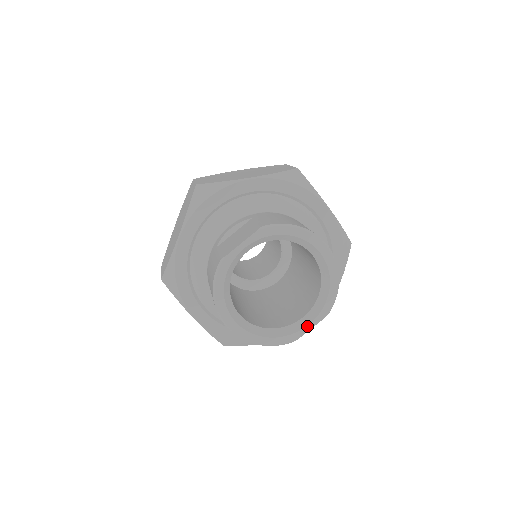
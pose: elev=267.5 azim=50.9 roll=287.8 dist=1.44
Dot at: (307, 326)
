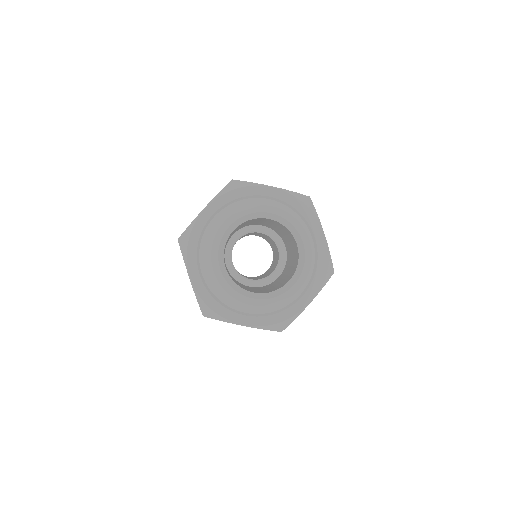
Dot at: (274, 298)
